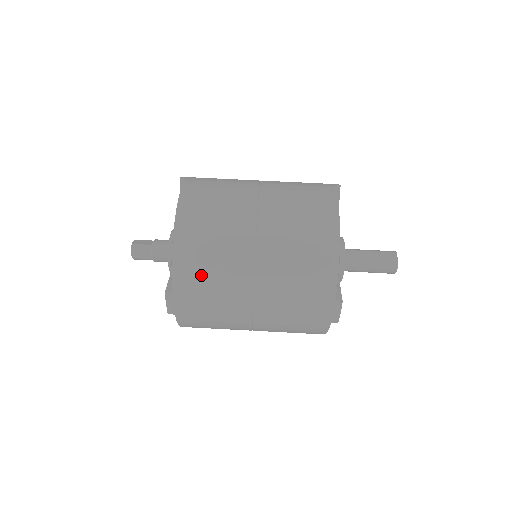
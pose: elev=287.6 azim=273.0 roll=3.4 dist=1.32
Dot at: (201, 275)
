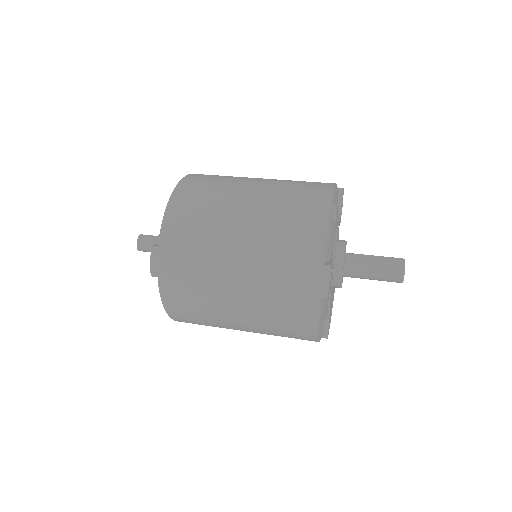
Dot at: (189, 228)
